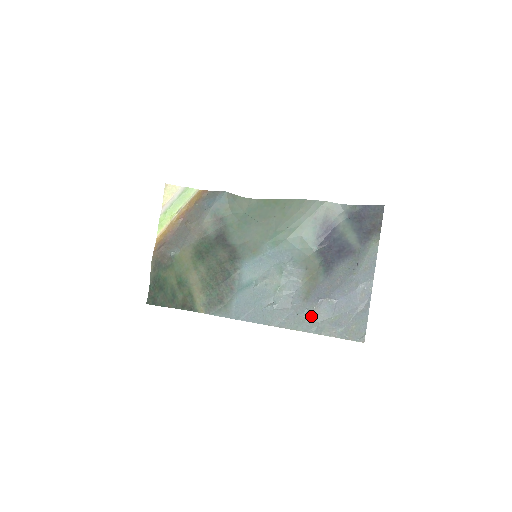
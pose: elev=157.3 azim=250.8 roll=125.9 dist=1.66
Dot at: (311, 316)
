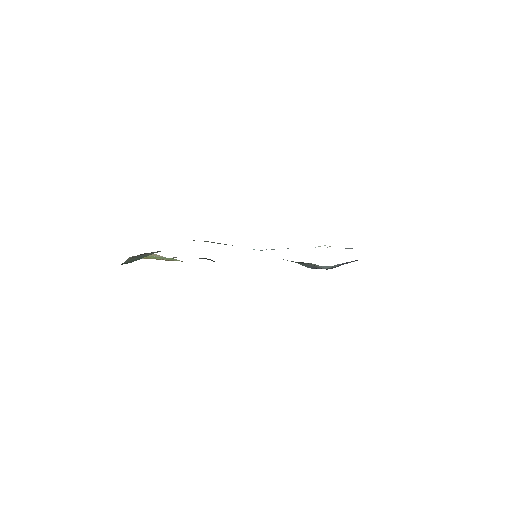
Dot at: occluded
